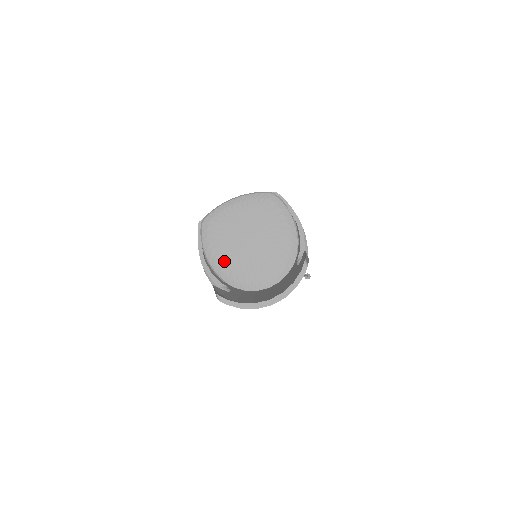
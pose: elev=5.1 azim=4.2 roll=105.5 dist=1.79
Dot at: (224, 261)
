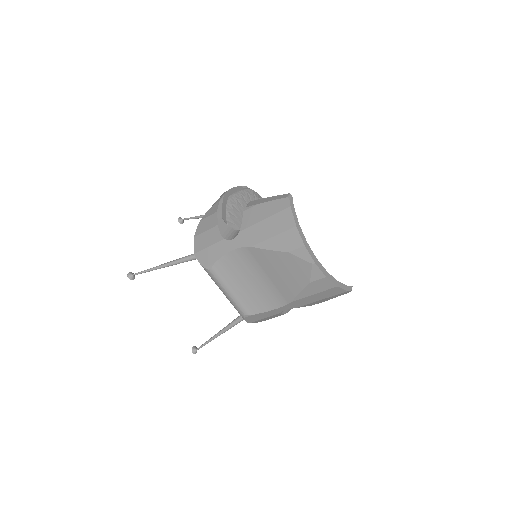
Dot at: (237, 220)
